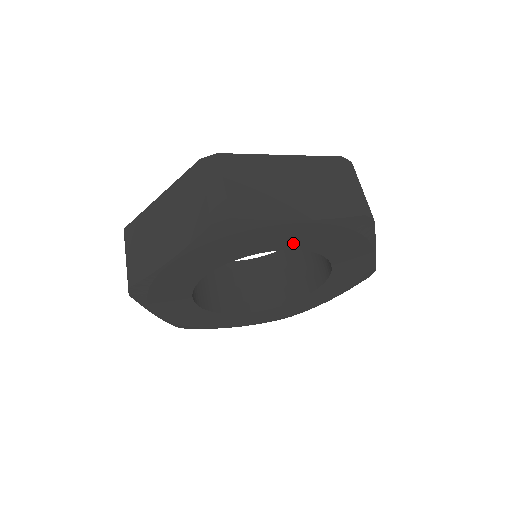
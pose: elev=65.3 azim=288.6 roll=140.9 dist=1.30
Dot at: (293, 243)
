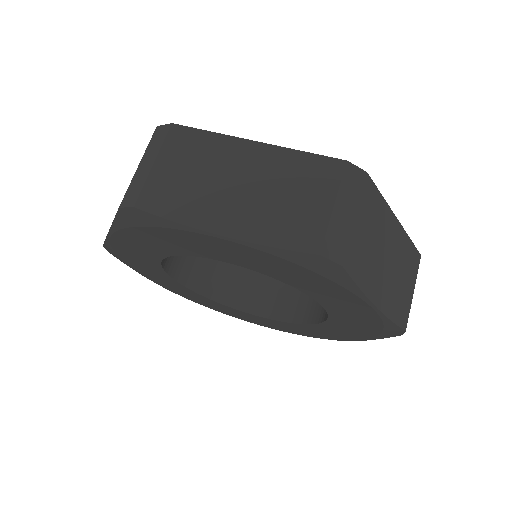
Dot at: (334, 305)
